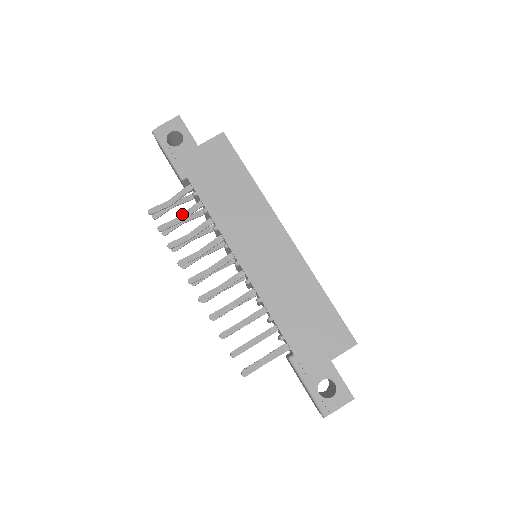
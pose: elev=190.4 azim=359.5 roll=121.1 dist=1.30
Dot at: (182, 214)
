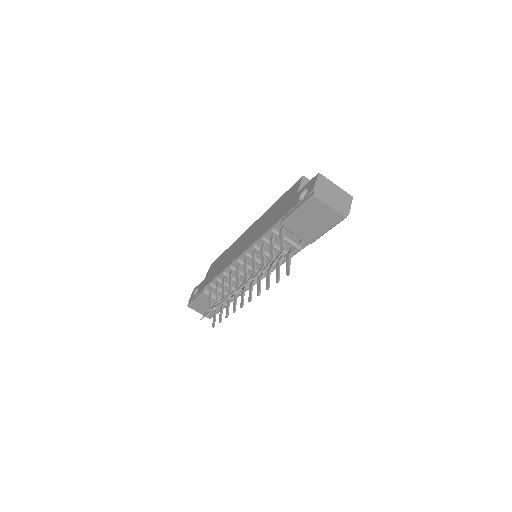
Dot at: occluded
